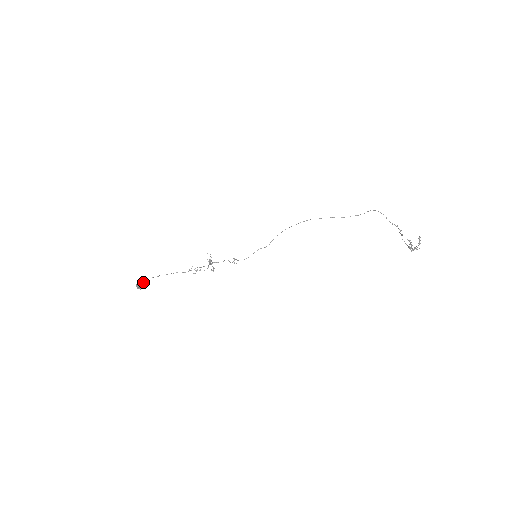
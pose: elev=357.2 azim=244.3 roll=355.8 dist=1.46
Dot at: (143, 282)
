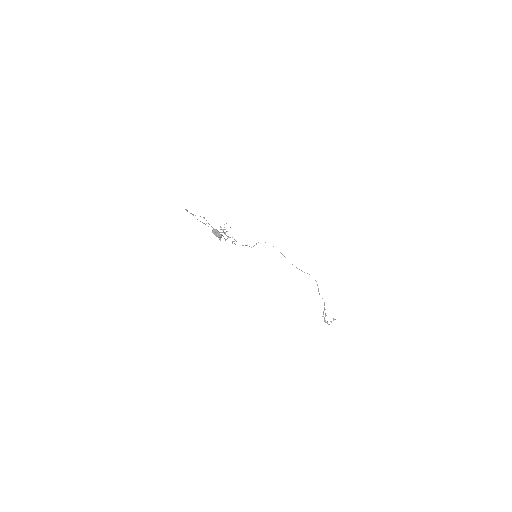
Dot at: occluded
